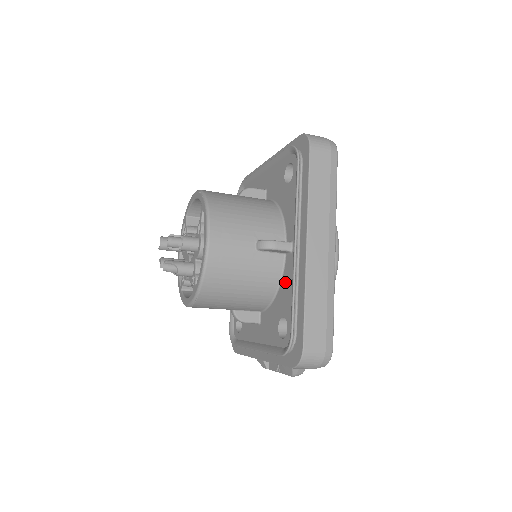
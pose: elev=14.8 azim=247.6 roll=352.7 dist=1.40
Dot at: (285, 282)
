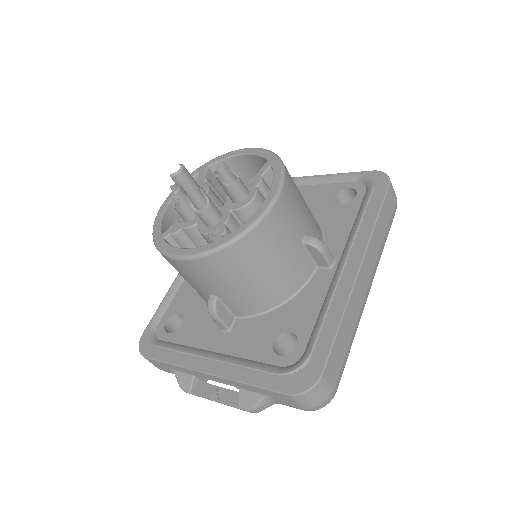
Dot at: (307, 295)
